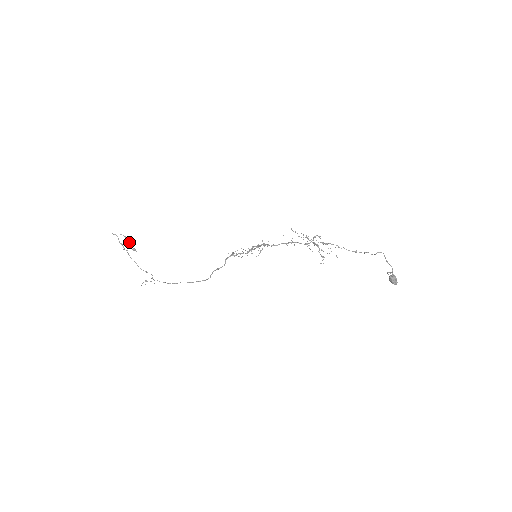
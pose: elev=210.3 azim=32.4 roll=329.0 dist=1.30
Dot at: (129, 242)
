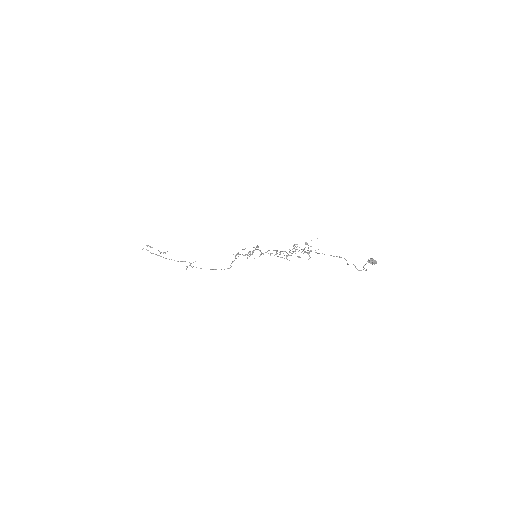
Dot at: occluded
